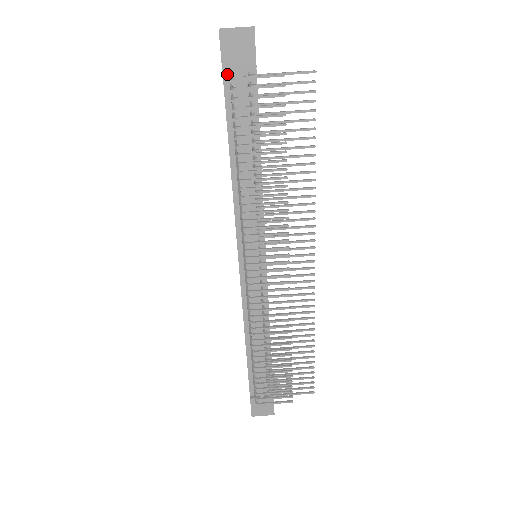
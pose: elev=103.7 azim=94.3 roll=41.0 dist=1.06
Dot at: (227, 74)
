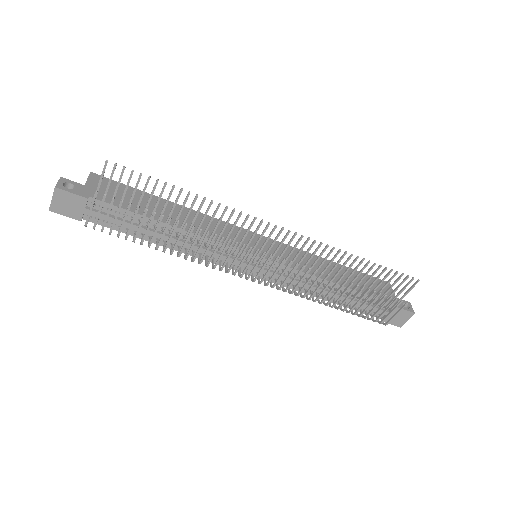
Dot at: occluded
